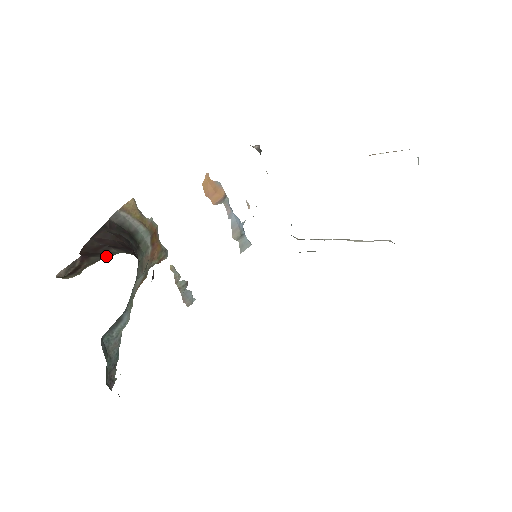
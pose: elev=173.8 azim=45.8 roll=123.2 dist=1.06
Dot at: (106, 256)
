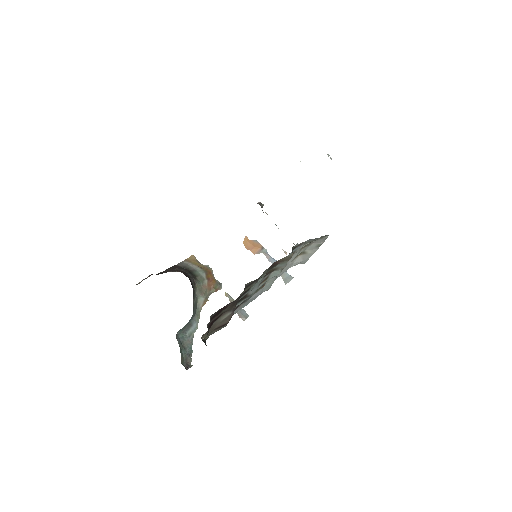
Dot at: occluded
